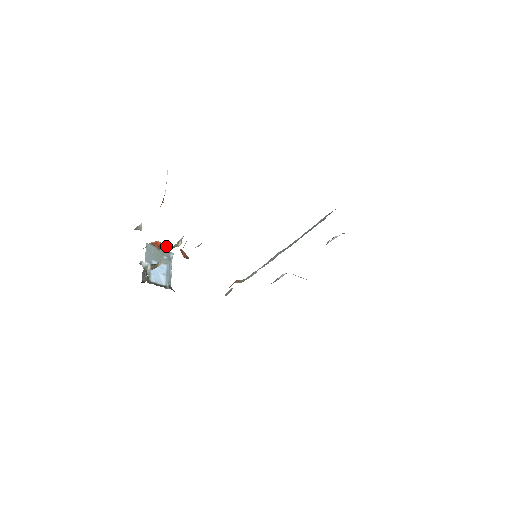
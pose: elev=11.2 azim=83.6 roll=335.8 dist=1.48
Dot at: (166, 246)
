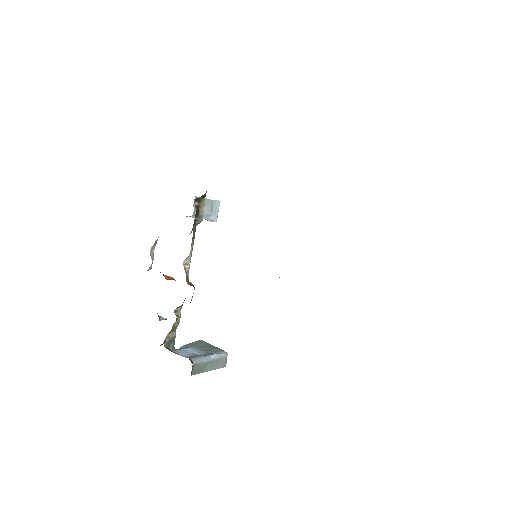
Dot at: occluded
